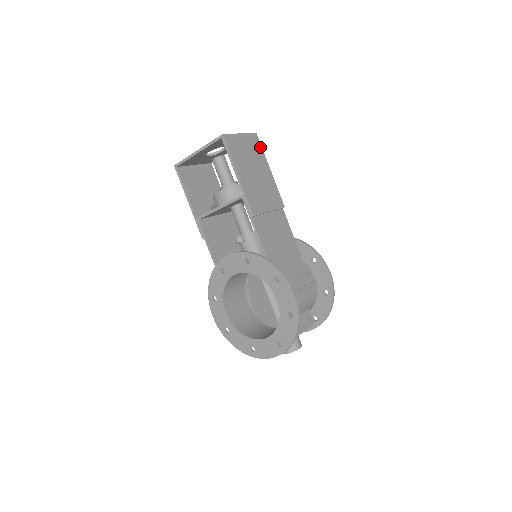
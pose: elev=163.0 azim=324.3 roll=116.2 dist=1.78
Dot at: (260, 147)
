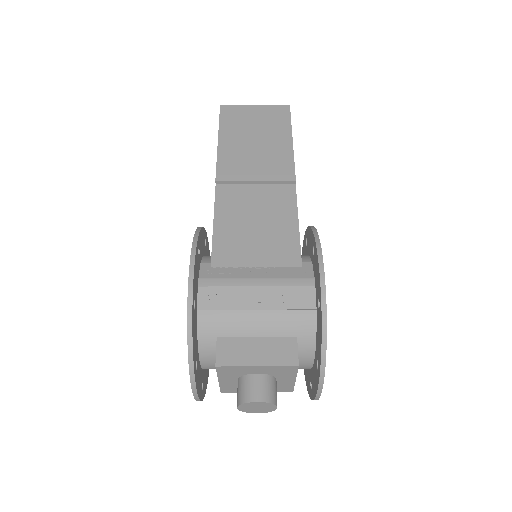
Dot at: (287, 118)
